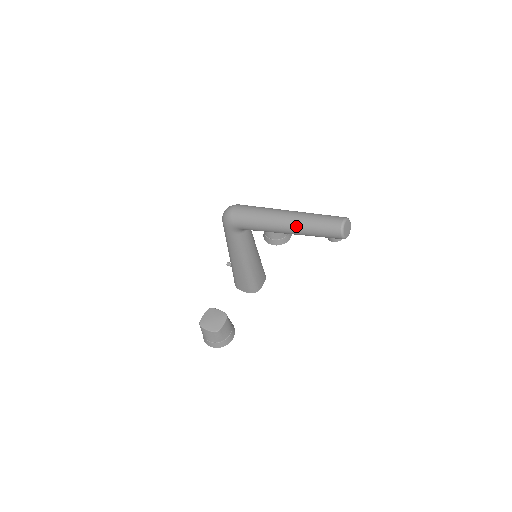
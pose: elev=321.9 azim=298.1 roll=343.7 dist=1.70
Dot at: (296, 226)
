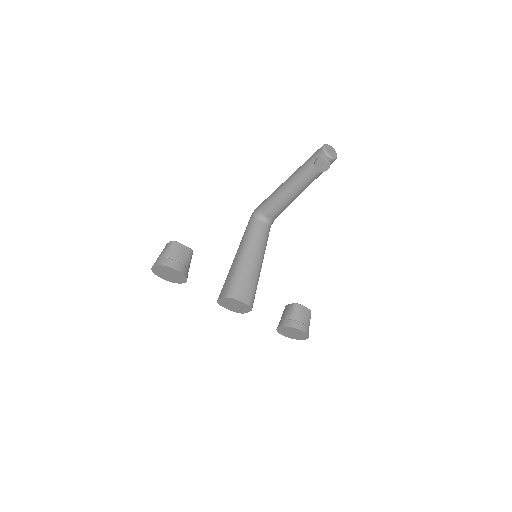
Dot at: occluded
